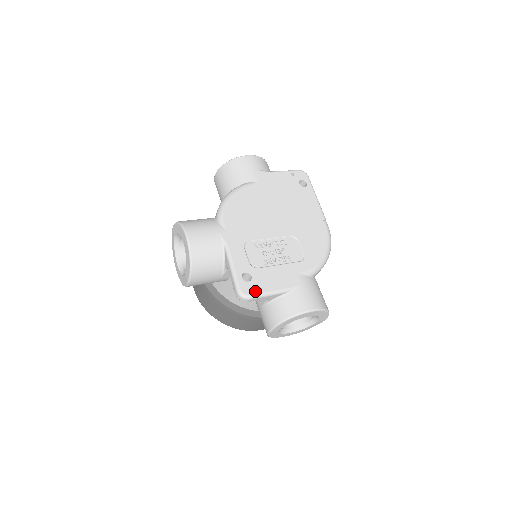
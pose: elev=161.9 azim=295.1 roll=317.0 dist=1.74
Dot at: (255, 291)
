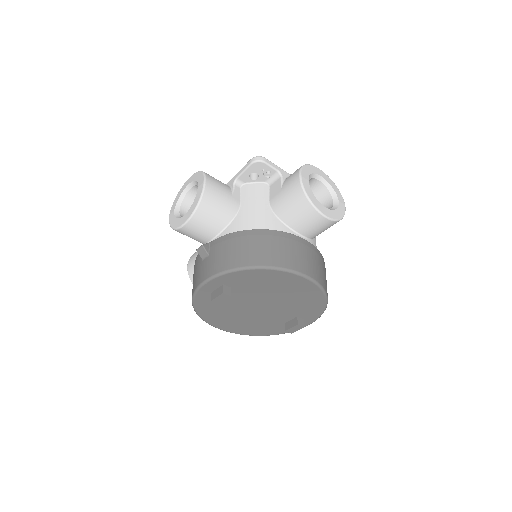
Dot at: occluded
